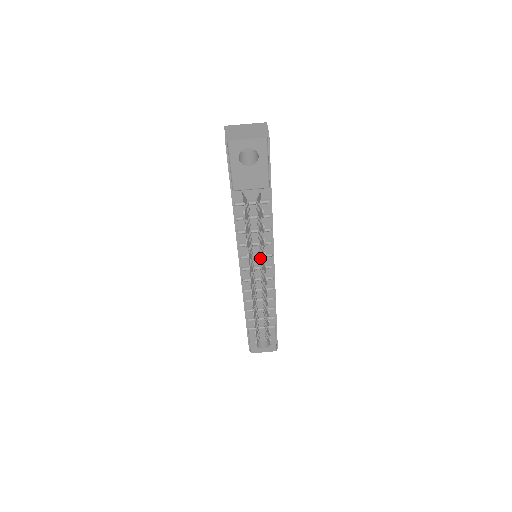
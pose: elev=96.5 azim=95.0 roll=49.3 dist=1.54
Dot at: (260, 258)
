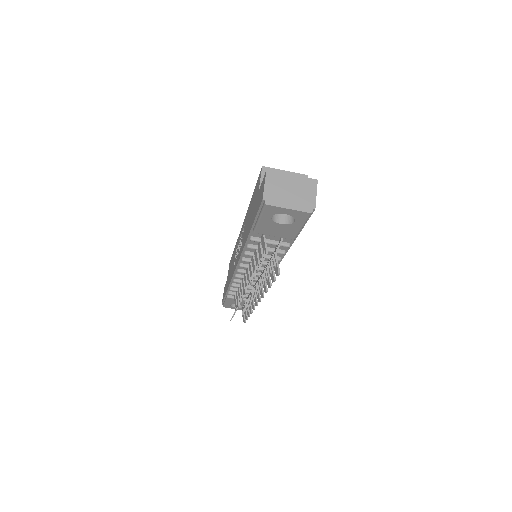
Dot at: (260, 282)
